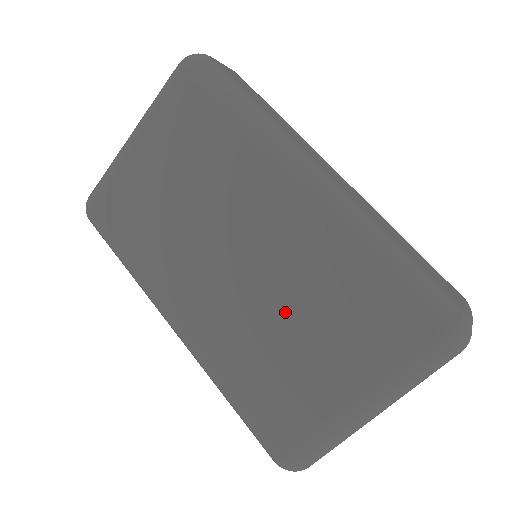
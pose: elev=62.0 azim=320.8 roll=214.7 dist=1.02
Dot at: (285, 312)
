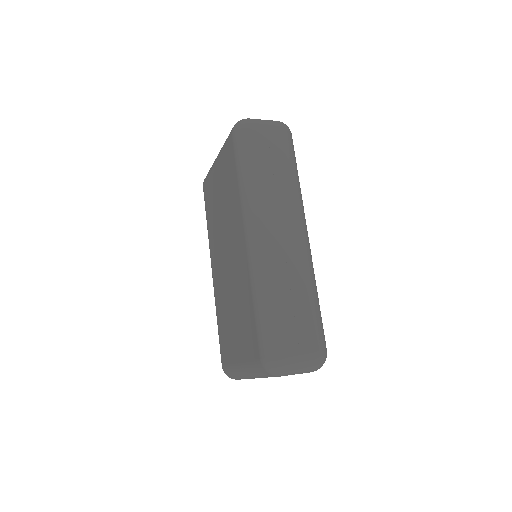
Dot at: (233, 300)
